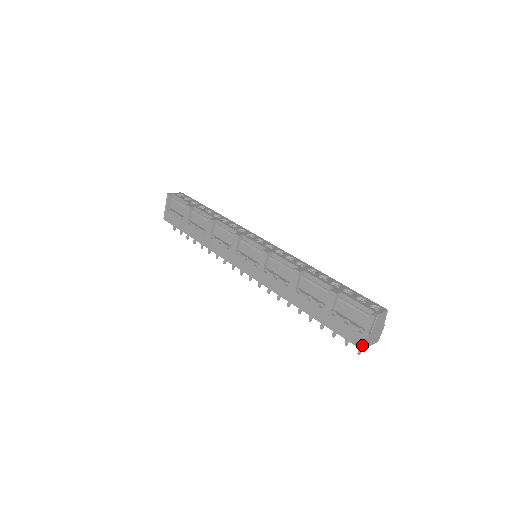
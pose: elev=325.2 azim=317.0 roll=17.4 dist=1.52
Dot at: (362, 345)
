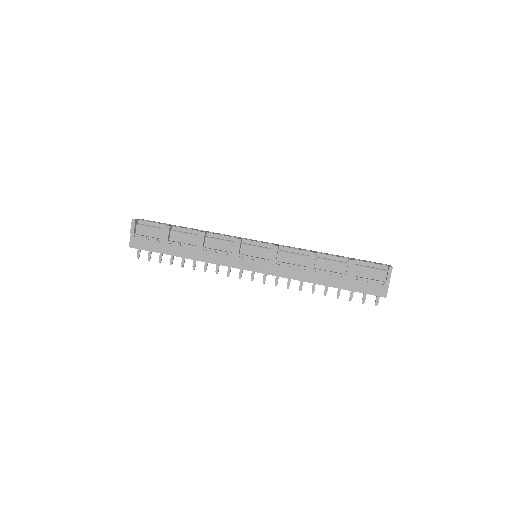
Dot at: (386, 294)
